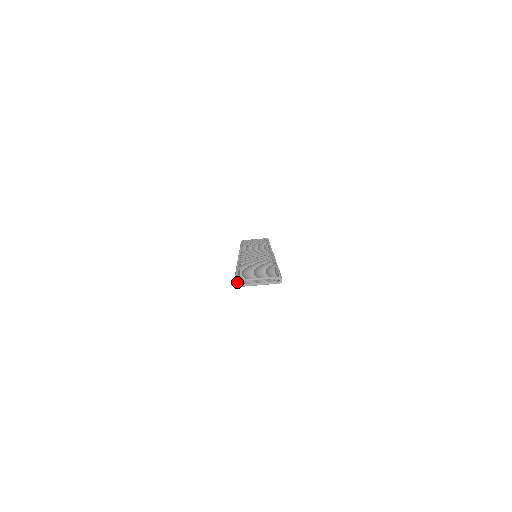
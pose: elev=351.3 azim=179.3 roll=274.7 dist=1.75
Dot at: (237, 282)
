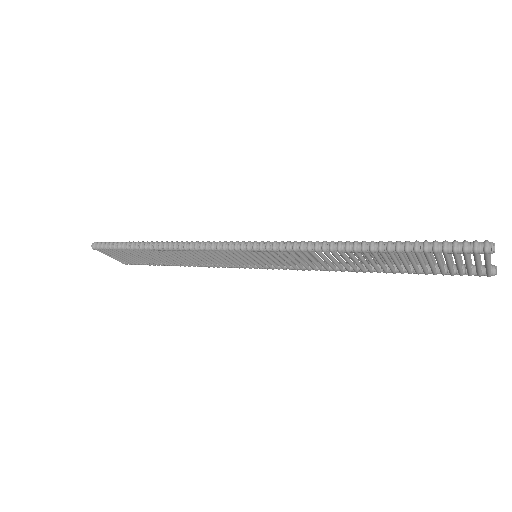
Dot at: occluded
